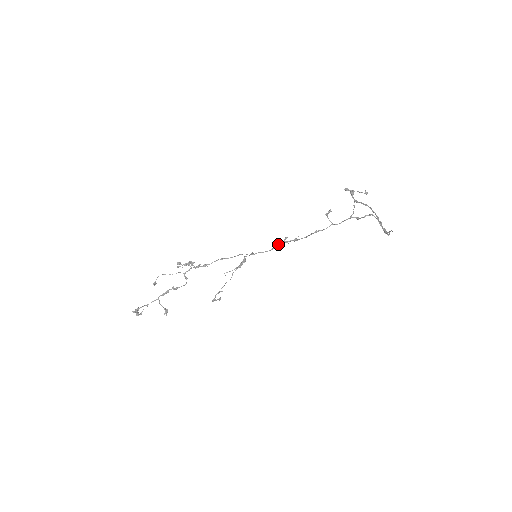
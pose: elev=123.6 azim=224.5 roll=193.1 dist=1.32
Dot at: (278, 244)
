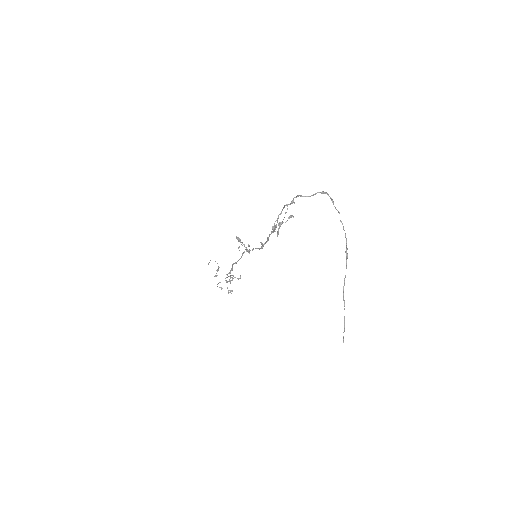
Dot at: occluded
